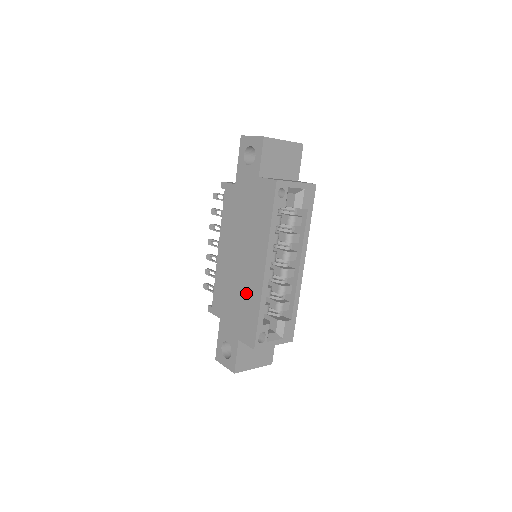
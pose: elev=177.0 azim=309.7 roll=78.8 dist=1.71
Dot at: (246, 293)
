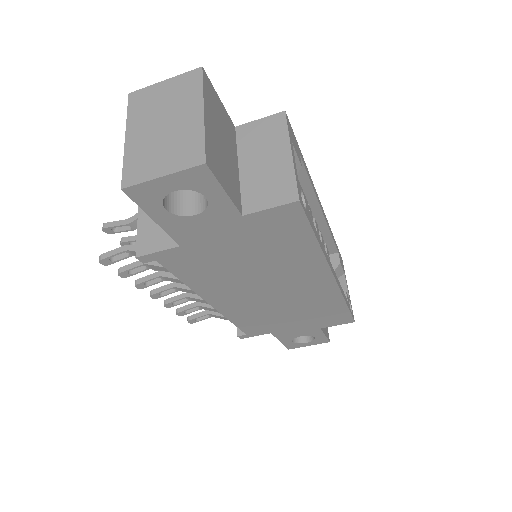
Dot at: (309, 305)
